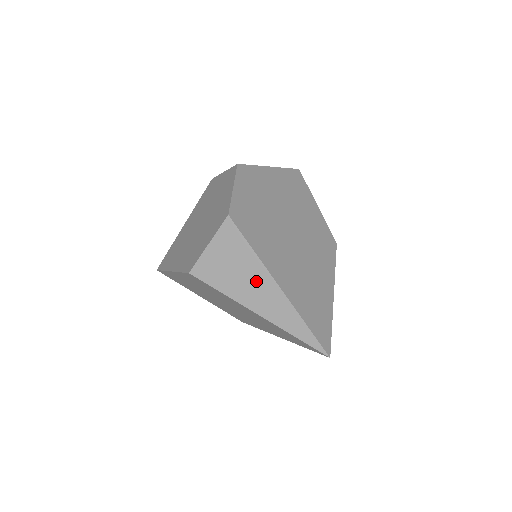
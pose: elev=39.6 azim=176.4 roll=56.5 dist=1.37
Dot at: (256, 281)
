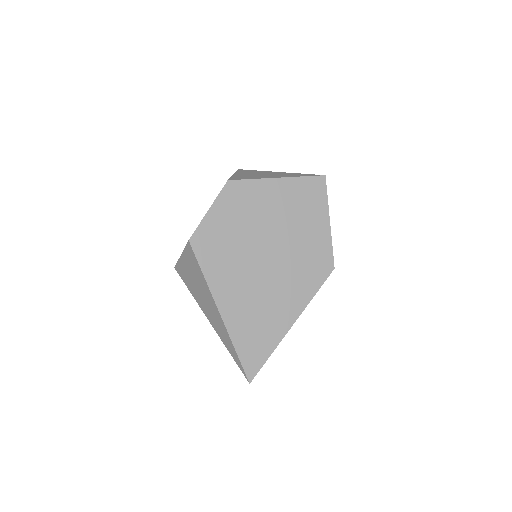
Dot at: (207, 299)
